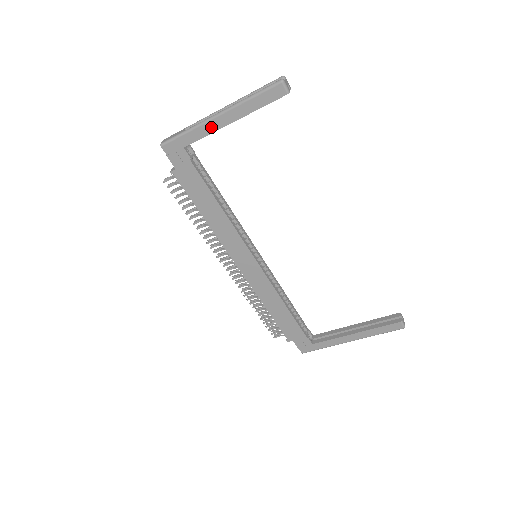
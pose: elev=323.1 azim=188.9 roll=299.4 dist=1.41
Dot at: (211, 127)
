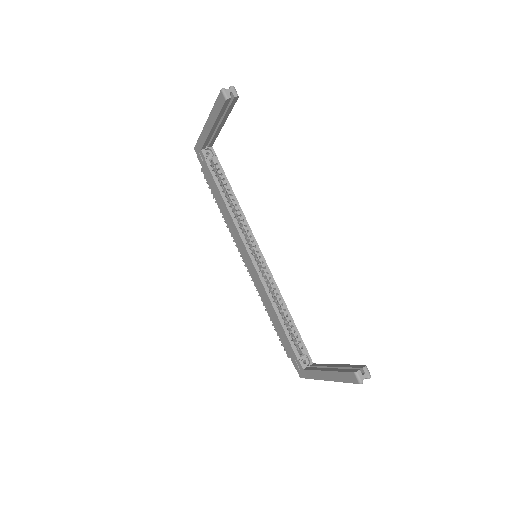
Dot at: (206, 132)
